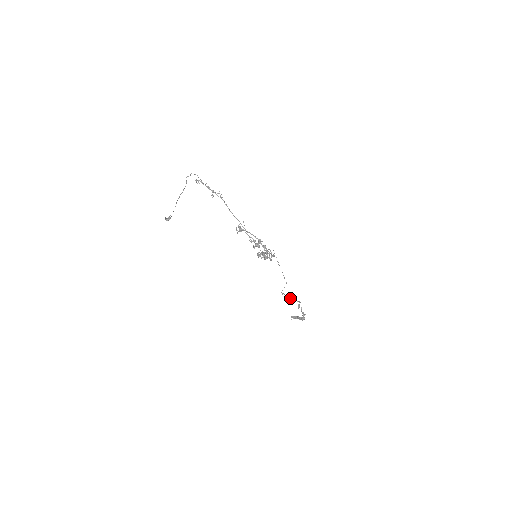
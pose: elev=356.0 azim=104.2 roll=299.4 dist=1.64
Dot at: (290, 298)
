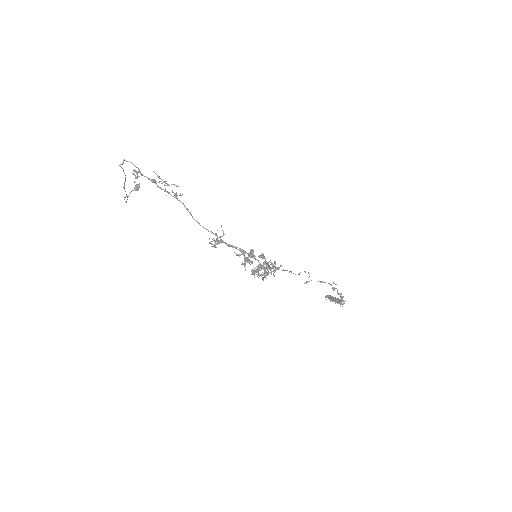
Dot at: (320, 282)
